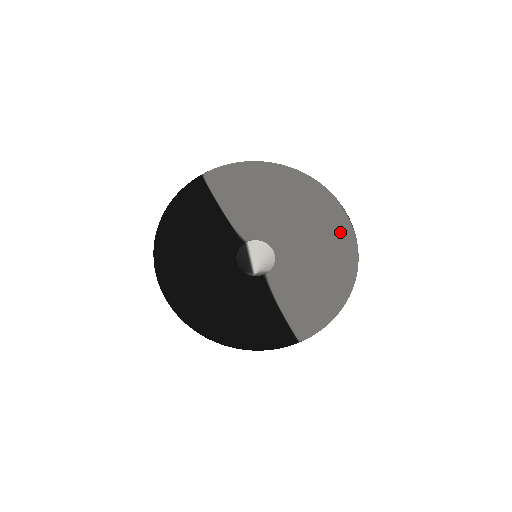
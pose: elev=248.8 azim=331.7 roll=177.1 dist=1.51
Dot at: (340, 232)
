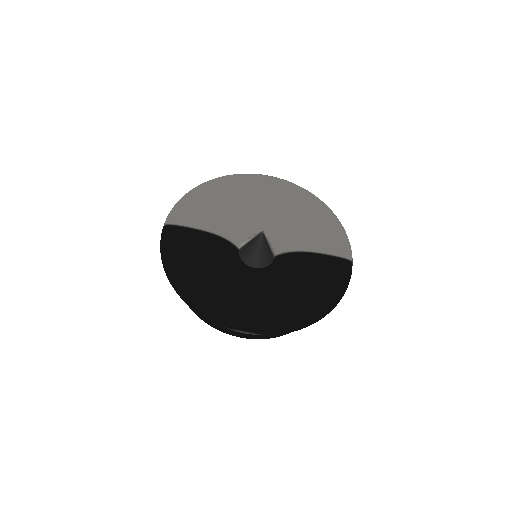
Dot at: (274, 182)
